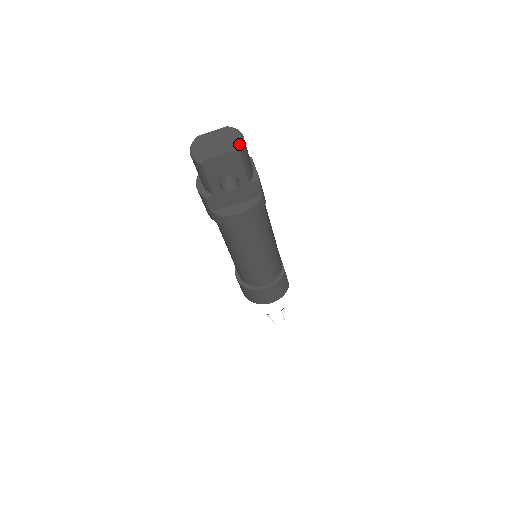
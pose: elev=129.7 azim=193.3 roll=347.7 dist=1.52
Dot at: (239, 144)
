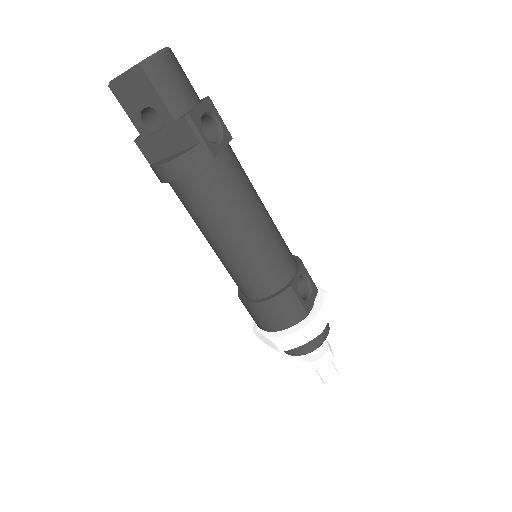
Dot at: (146, 58)
